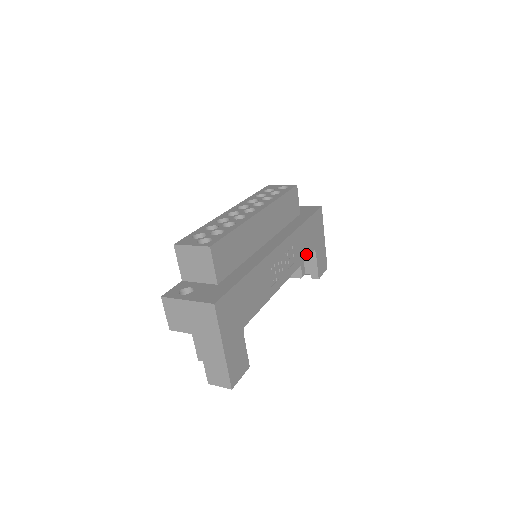
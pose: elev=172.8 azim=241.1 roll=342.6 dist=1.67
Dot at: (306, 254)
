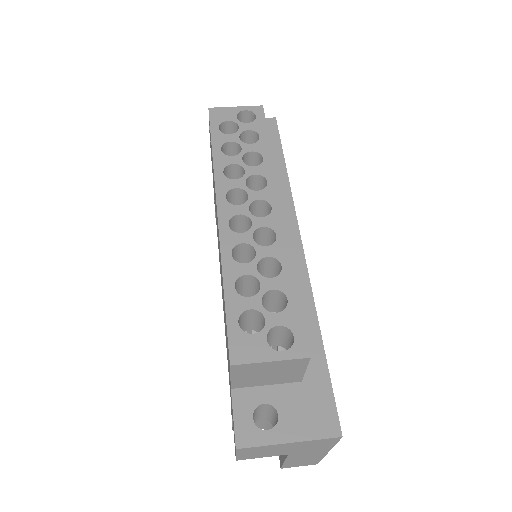
Dot at: occluded
